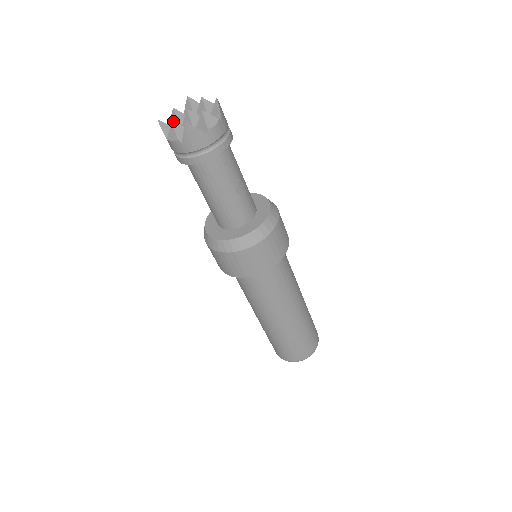
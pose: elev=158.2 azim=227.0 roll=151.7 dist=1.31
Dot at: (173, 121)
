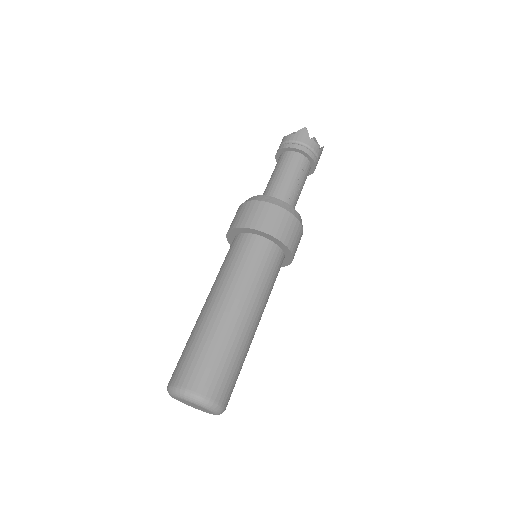
Dot at: occluded
